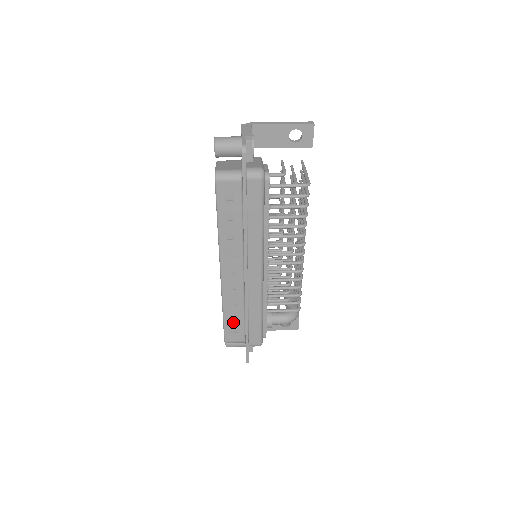
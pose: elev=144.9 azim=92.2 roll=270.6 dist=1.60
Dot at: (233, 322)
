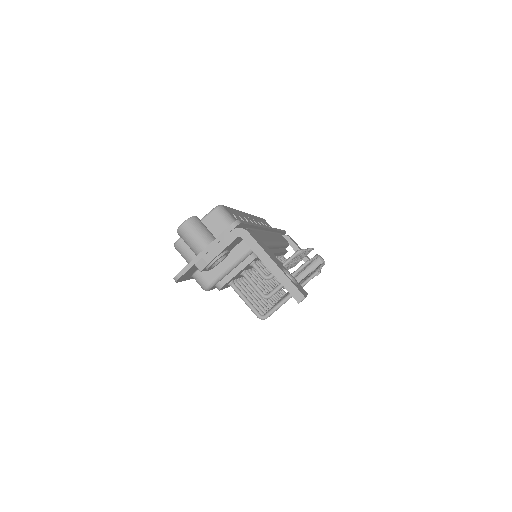
Dot at: occluded
